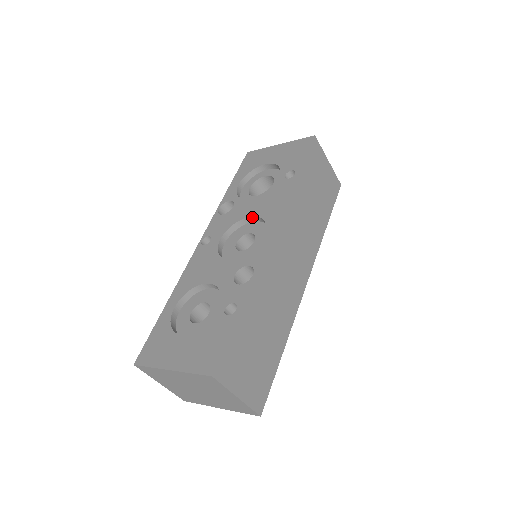
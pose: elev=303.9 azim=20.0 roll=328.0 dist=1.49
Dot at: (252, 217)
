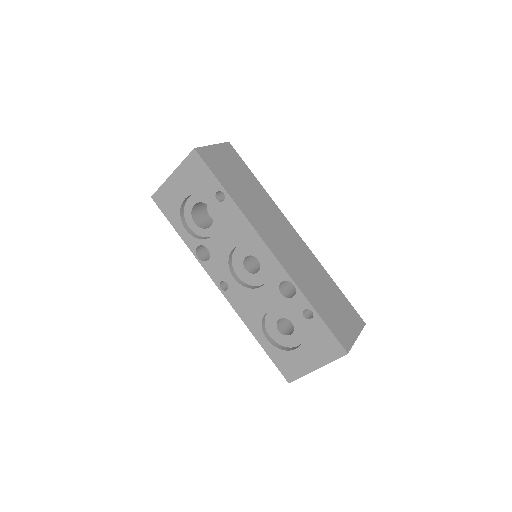
Dot at: (235, 247)
